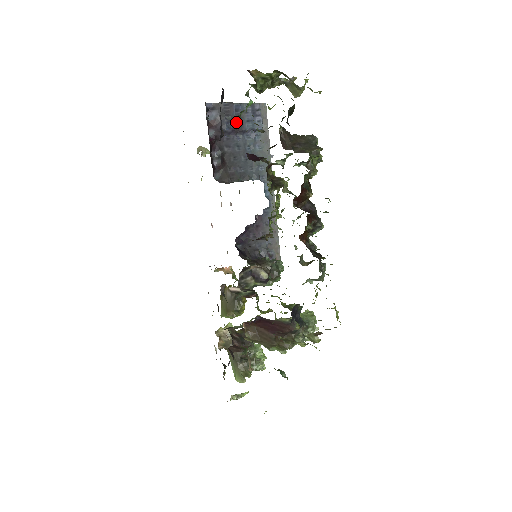
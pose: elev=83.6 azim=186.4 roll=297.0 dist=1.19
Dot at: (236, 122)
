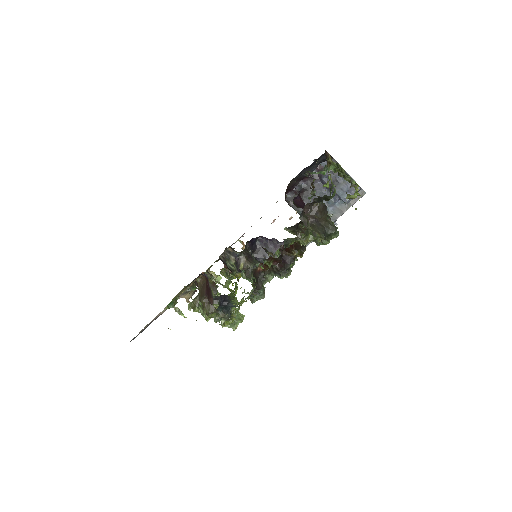
Dot at: (334, 182)
